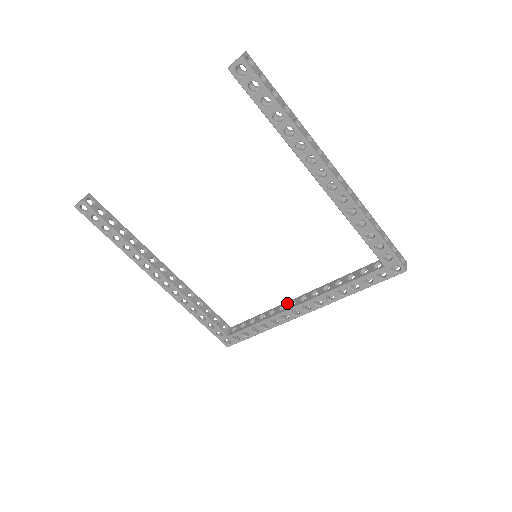
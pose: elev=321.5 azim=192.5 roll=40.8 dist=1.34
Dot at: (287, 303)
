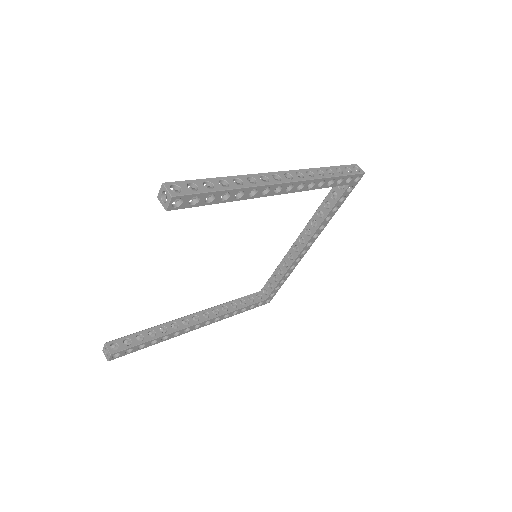
Dot at: (291, 251)
